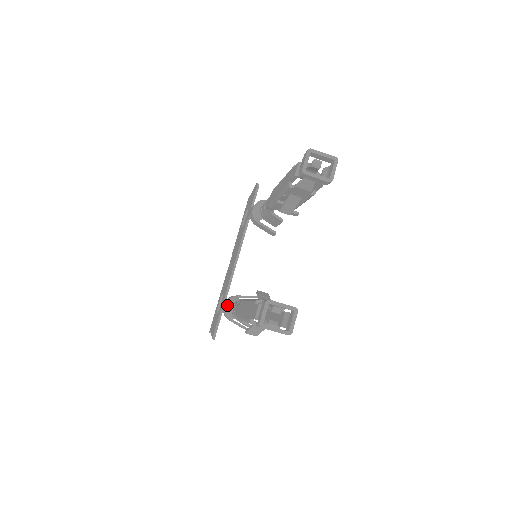
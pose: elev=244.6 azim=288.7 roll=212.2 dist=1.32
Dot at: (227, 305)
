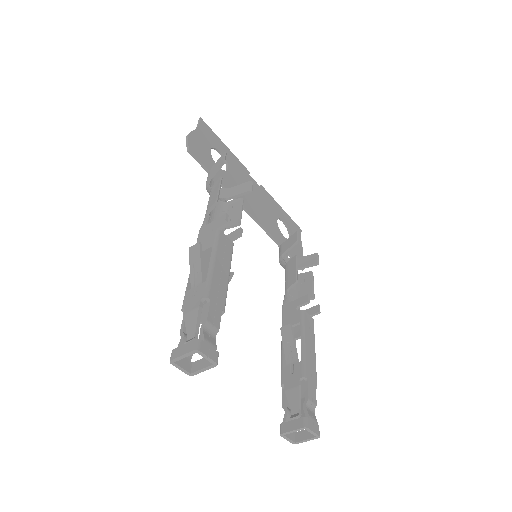
Dot at: occluded
